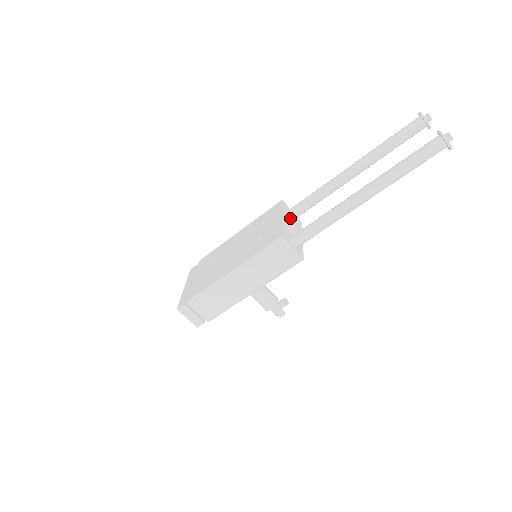
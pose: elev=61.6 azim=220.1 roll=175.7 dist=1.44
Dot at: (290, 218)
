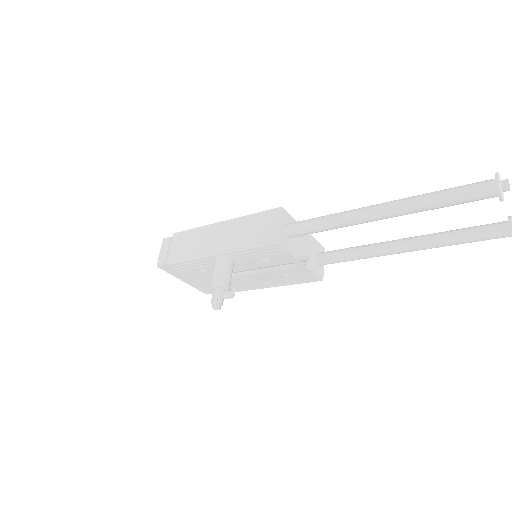
Dot at: (313, 251)
